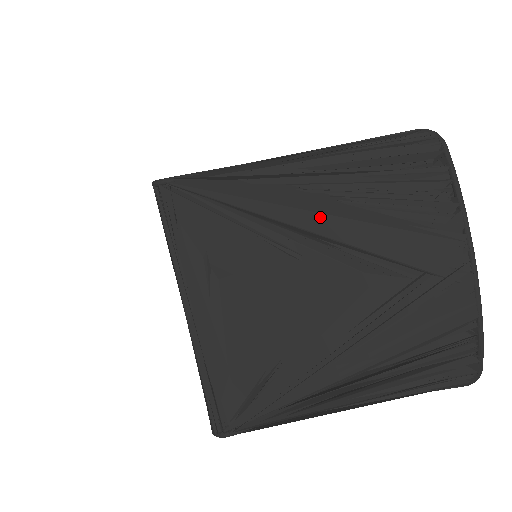
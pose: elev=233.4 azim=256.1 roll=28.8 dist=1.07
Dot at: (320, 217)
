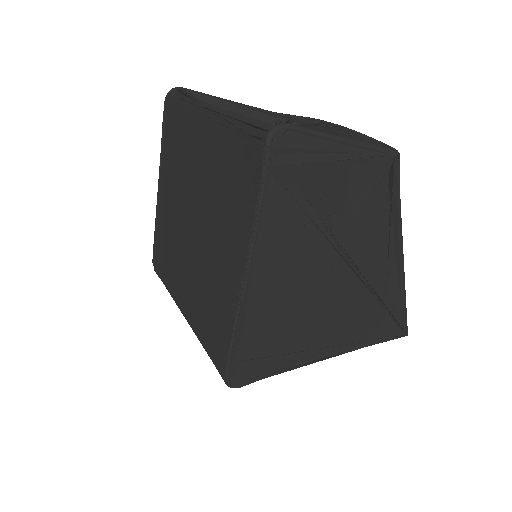
Dot at: occluded
